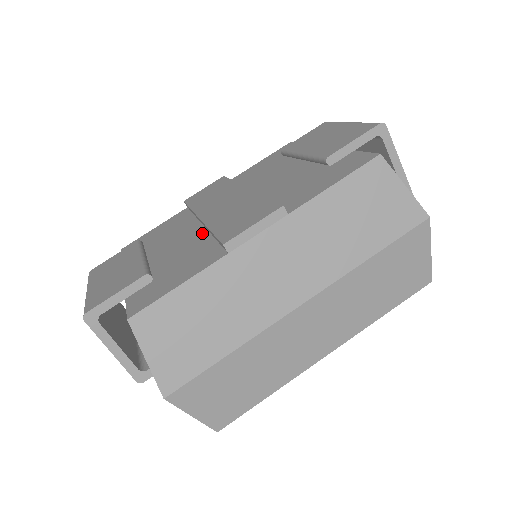
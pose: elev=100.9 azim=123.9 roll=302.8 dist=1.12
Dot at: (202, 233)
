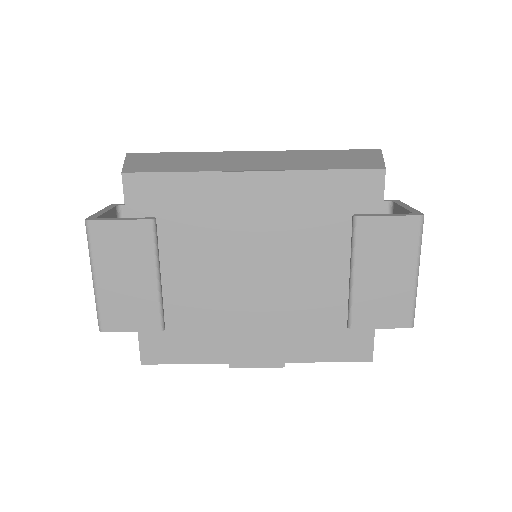
Dot at: (221, 293)
